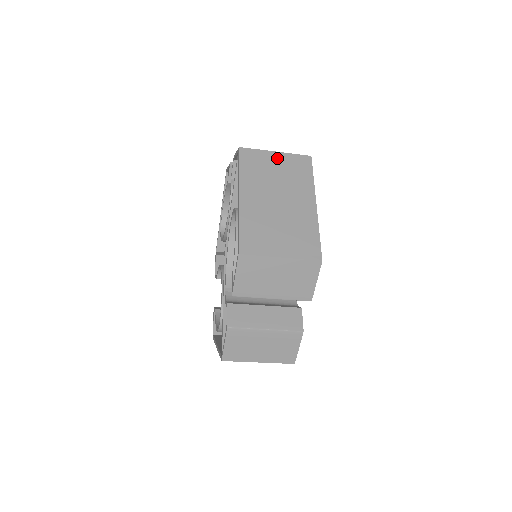
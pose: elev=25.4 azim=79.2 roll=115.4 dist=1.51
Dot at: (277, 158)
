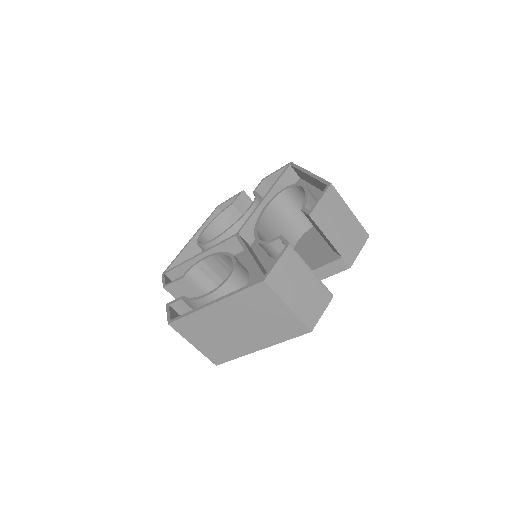
Dot at: occluded
